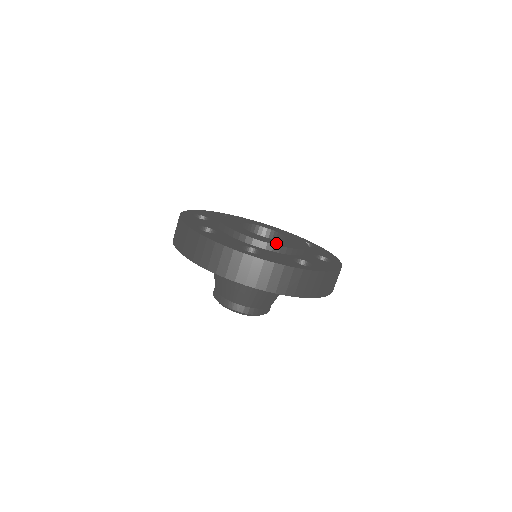
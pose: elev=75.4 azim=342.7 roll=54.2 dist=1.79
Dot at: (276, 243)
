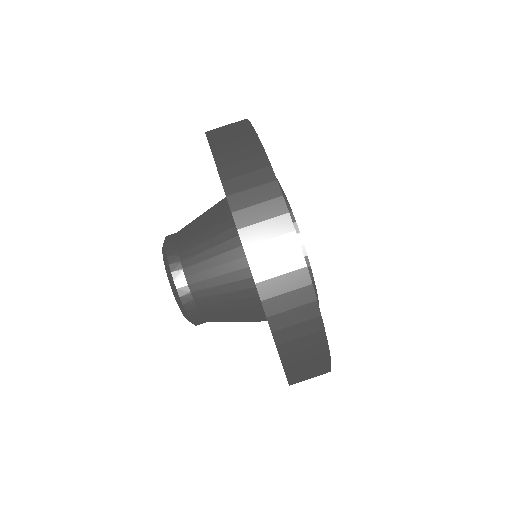
Dot at: occluded
